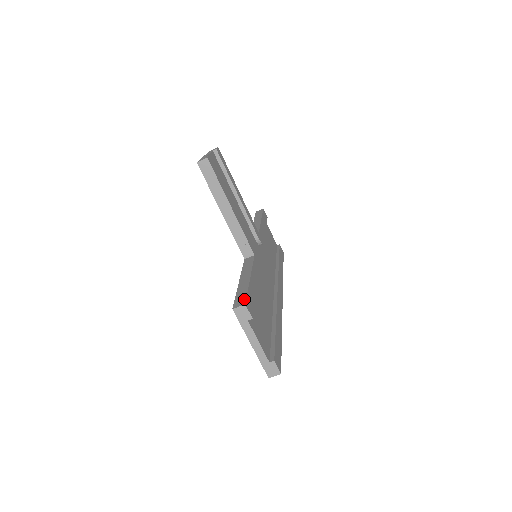
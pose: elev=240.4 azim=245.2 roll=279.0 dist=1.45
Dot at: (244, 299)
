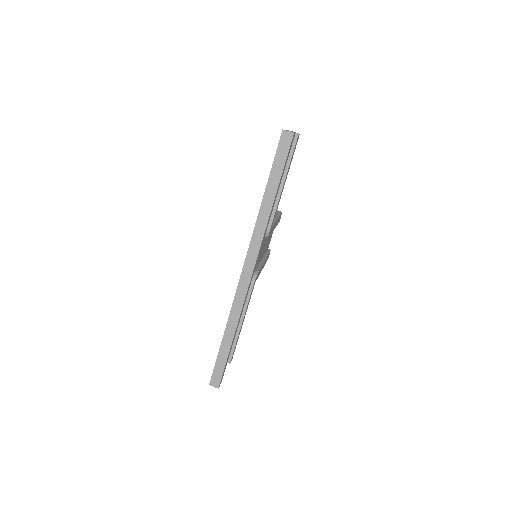
Dot at: occluded
